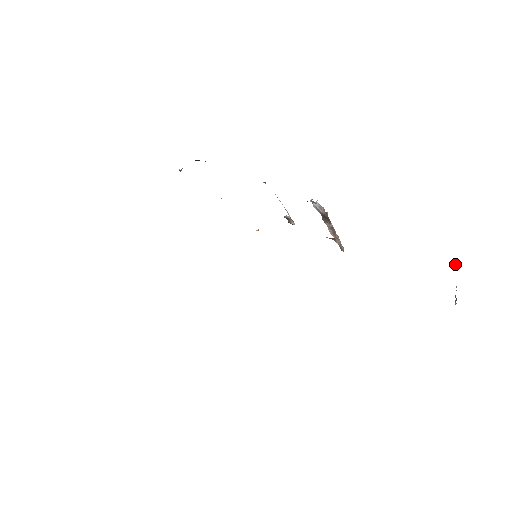
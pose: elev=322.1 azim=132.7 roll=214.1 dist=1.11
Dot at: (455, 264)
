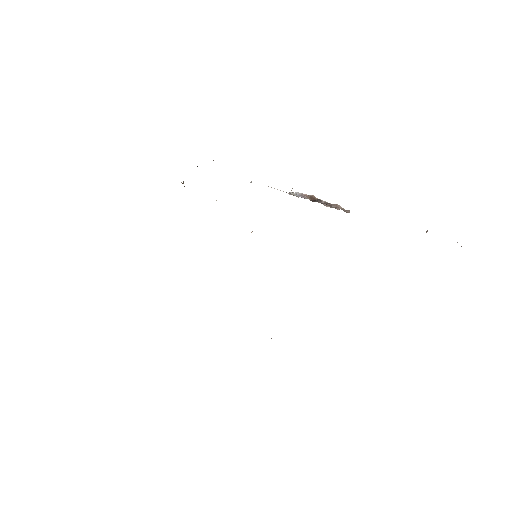
Dot at: occluded
